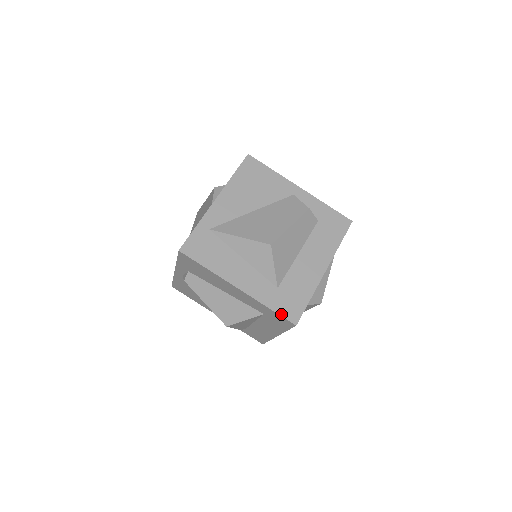
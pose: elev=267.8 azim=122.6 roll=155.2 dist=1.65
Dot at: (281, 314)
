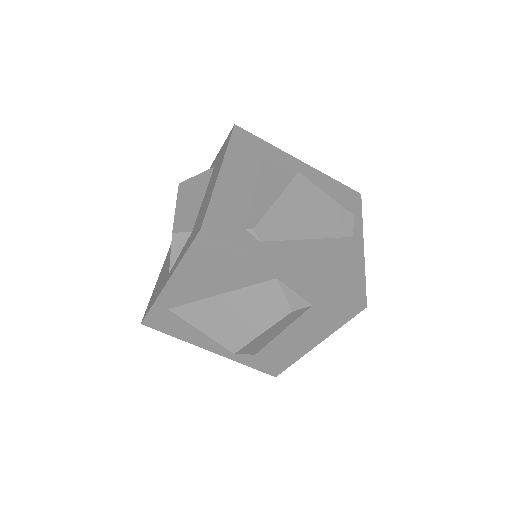
Dot at: (259, 370)
